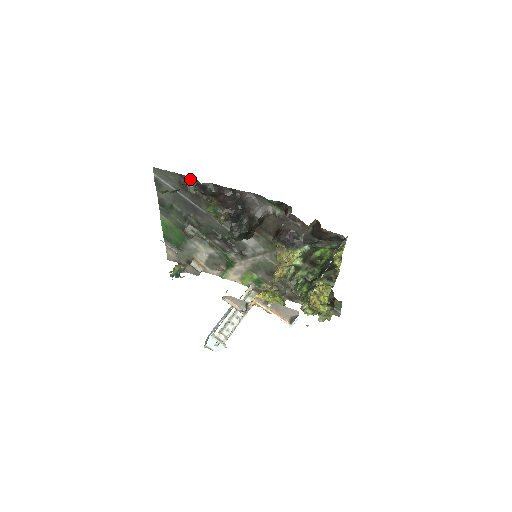
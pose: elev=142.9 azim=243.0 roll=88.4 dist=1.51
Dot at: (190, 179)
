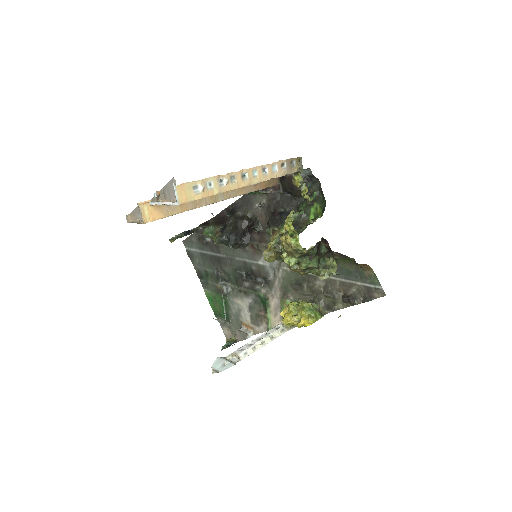
Dot at: (203, 229)
